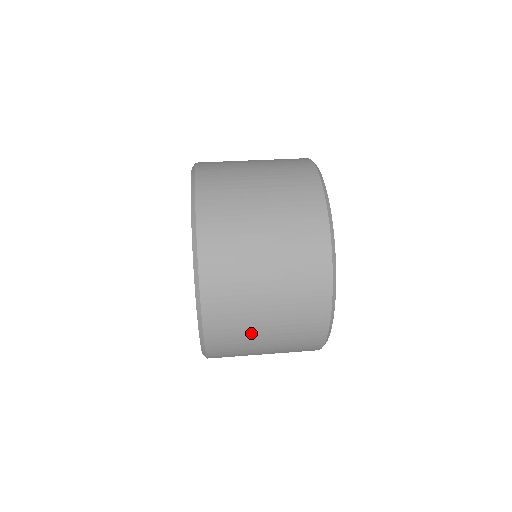
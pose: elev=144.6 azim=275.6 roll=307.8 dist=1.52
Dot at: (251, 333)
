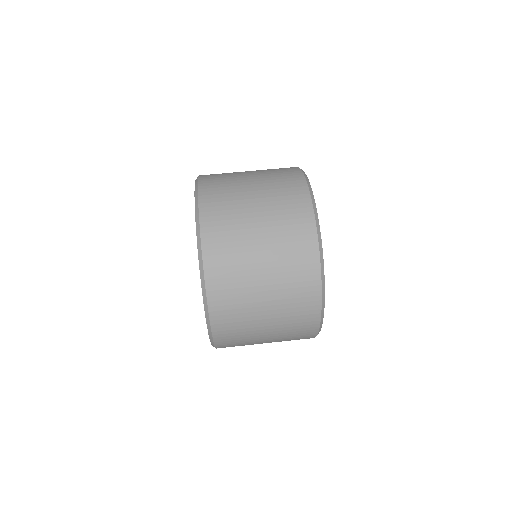
Dot at: (253, 329)
